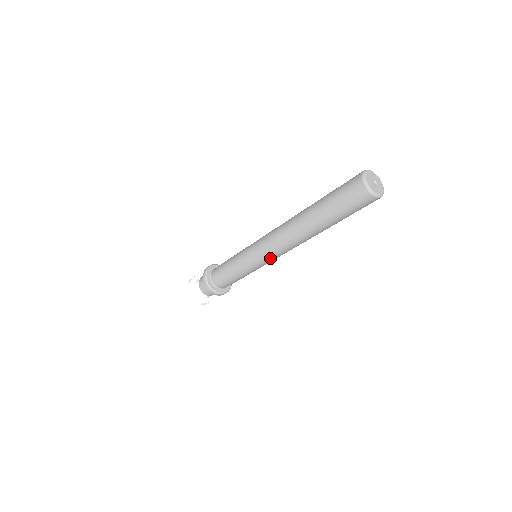
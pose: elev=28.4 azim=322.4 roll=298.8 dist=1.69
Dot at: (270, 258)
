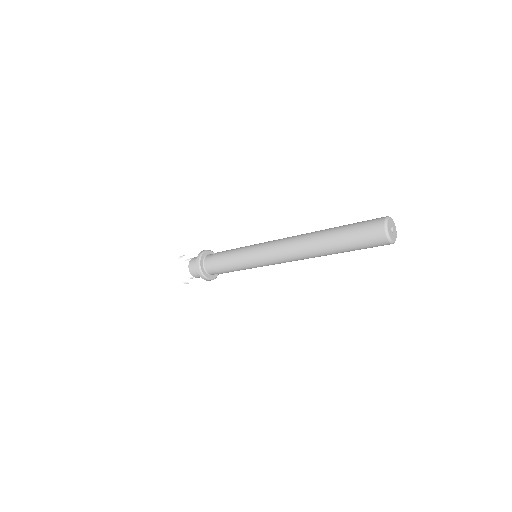
Dot at: (268, 259)
